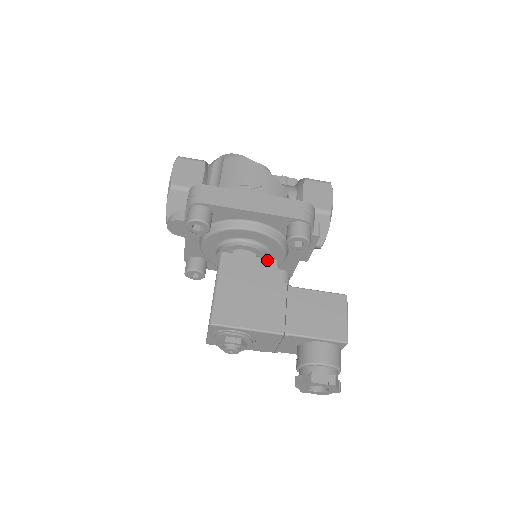
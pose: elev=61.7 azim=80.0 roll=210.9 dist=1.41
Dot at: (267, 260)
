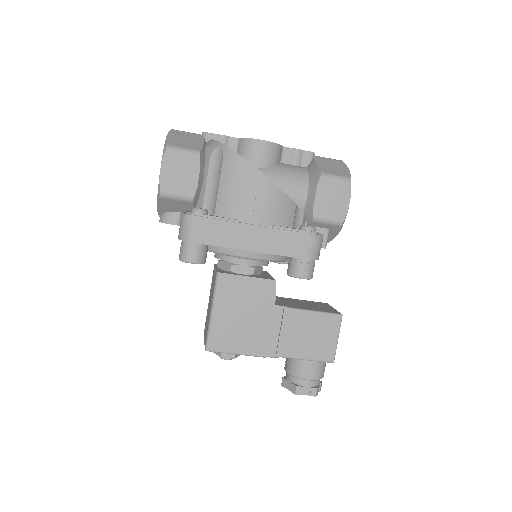
Dot at: (266, 281)
